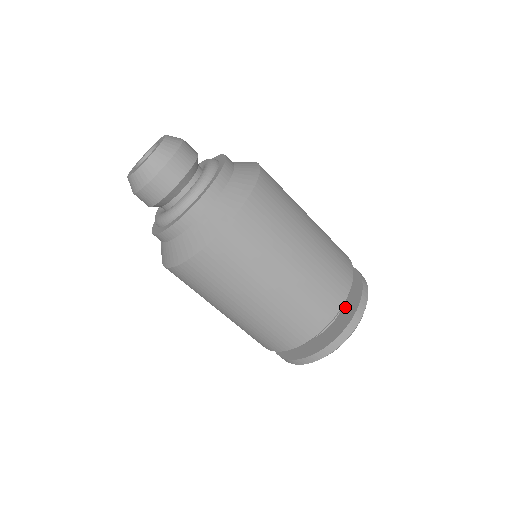
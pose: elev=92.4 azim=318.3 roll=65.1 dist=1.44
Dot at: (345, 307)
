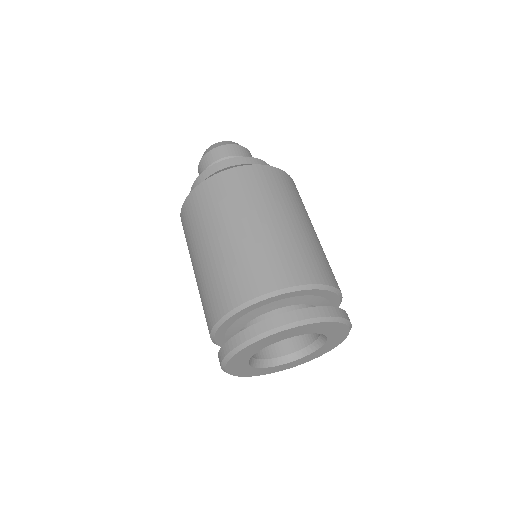
Dot at: occluded
